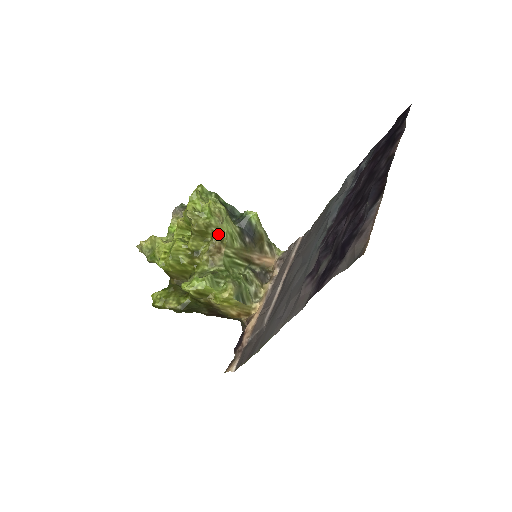
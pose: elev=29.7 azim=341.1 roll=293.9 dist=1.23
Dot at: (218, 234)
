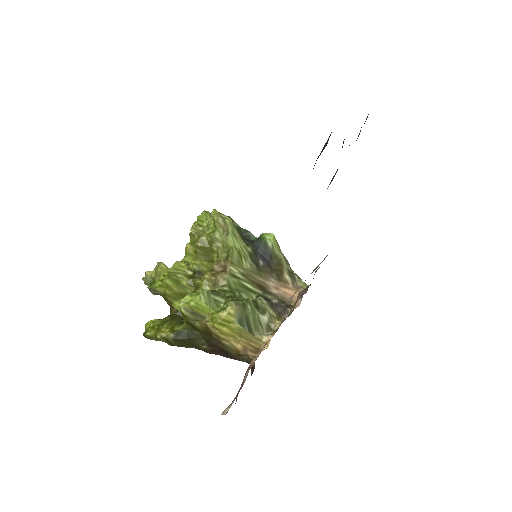
Dot at: (224, 251)
